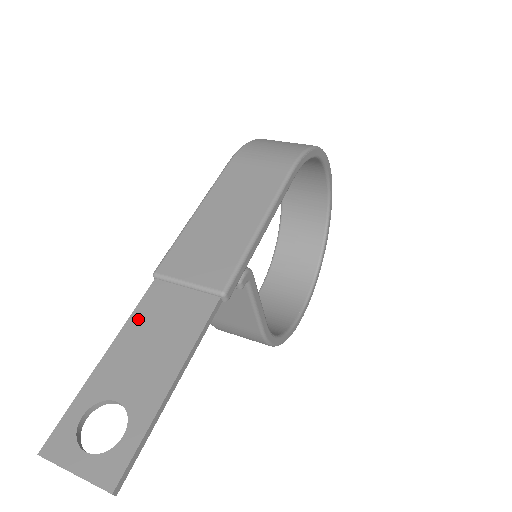
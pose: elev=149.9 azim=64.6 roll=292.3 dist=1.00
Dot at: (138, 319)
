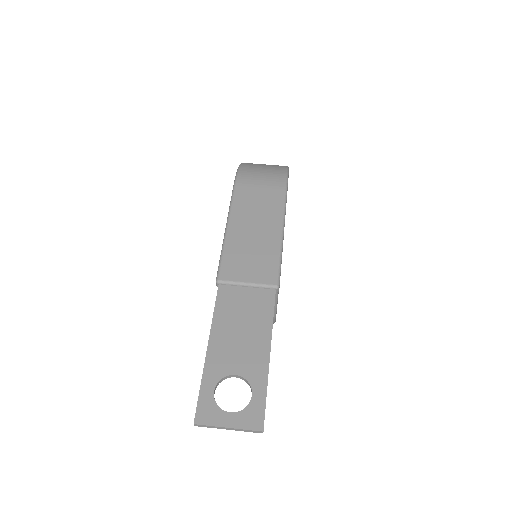
Dot at: (221, 316)
